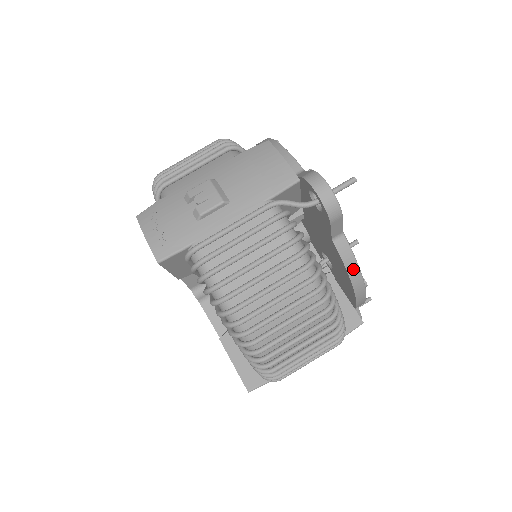
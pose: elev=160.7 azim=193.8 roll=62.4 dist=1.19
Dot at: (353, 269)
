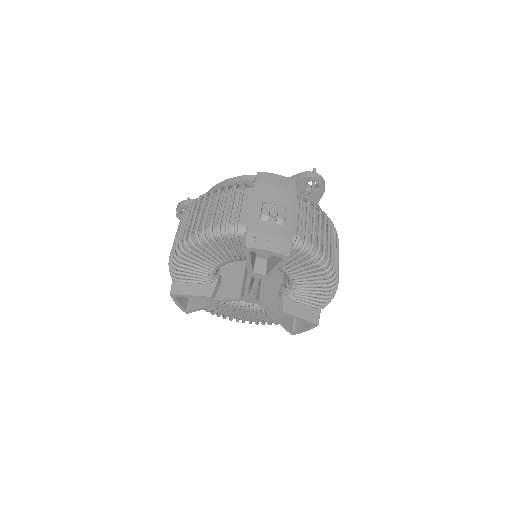
Dot at: occluded
